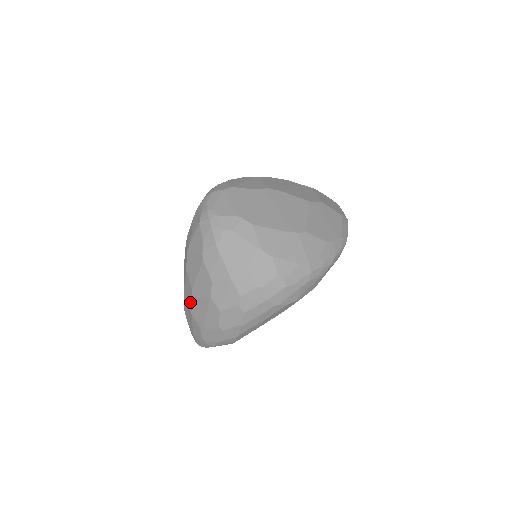
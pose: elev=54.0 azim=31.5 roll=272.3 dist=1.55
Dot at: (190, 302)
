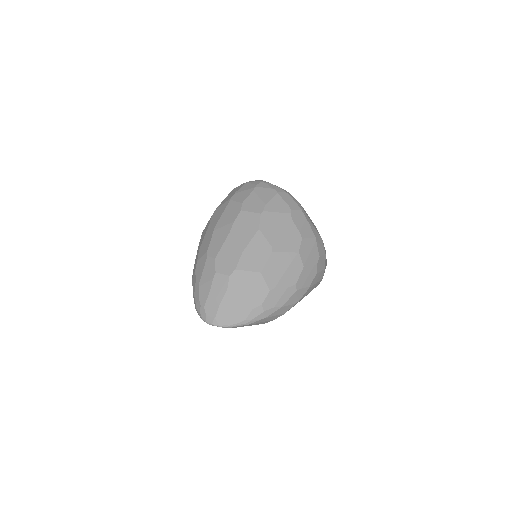
Dot at: (262, 260)
